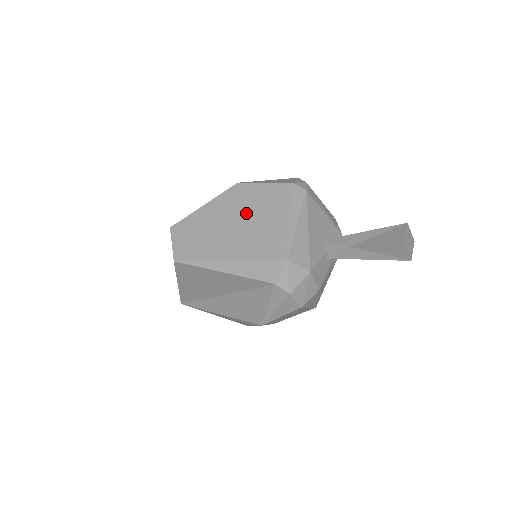
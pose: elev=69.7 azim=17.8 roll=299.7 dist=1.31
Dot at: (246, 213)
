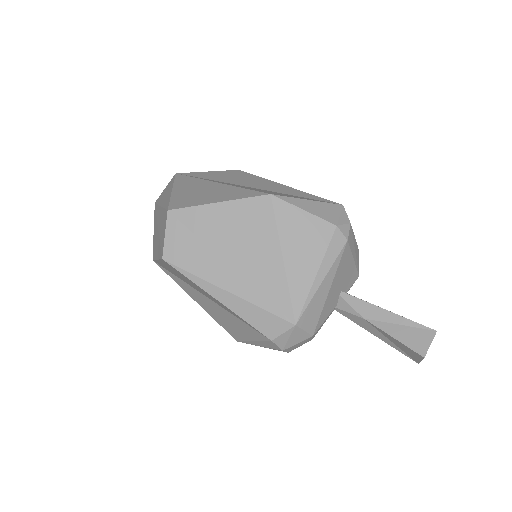
Dot at: (268, 242)
